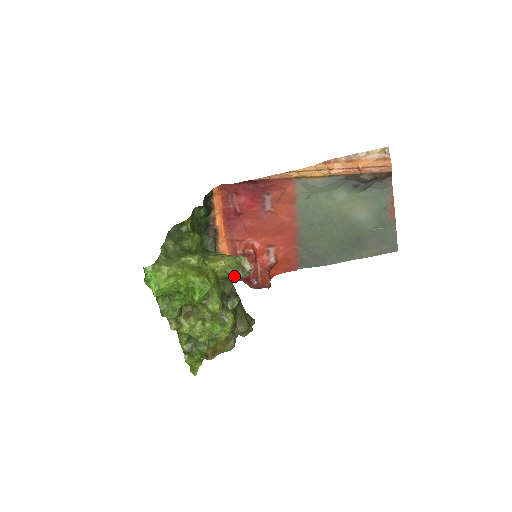
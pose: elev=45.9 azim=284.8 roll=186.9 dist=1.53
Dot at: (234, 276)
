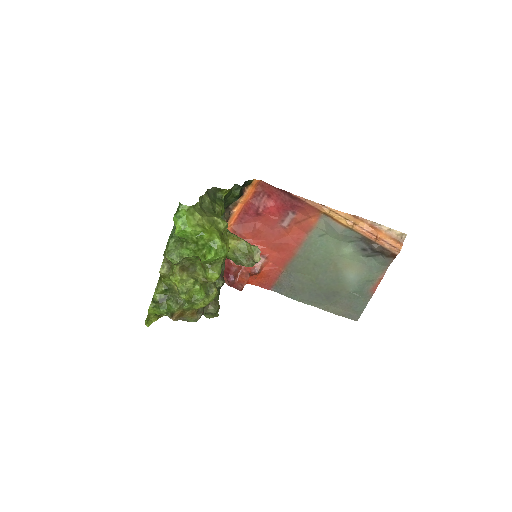
Dot at: (238, 260)
